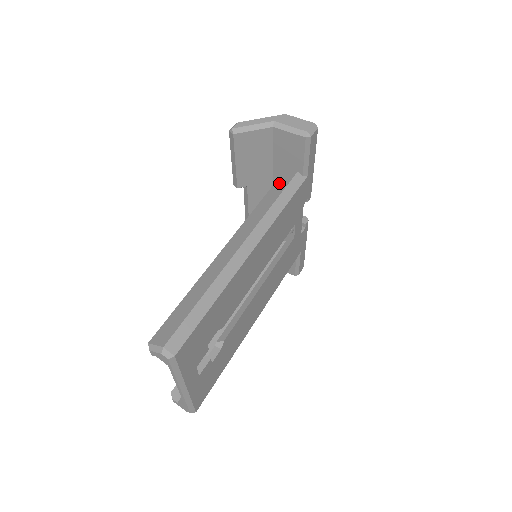
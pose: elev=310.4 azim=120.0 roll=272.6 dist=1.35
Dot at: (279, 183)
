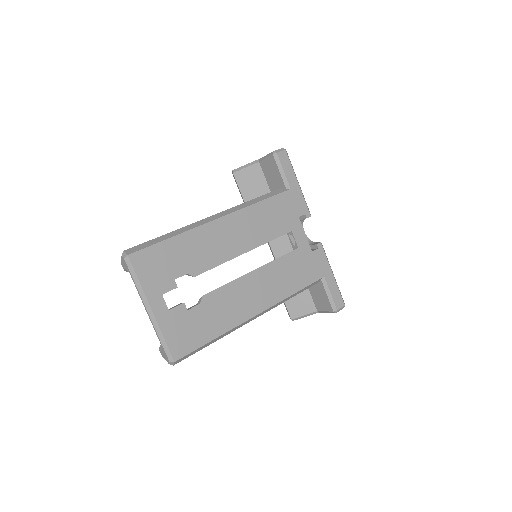
Dot at: occluded
